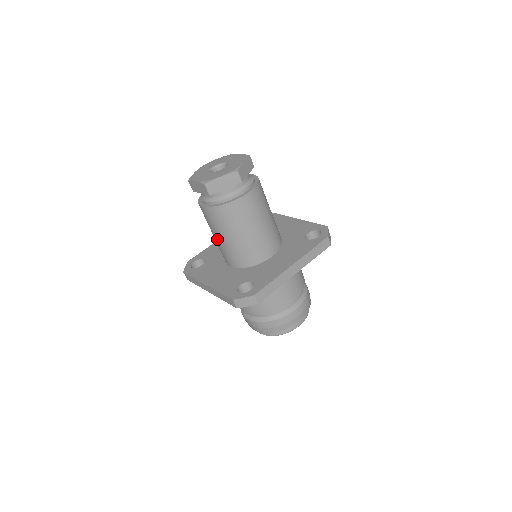
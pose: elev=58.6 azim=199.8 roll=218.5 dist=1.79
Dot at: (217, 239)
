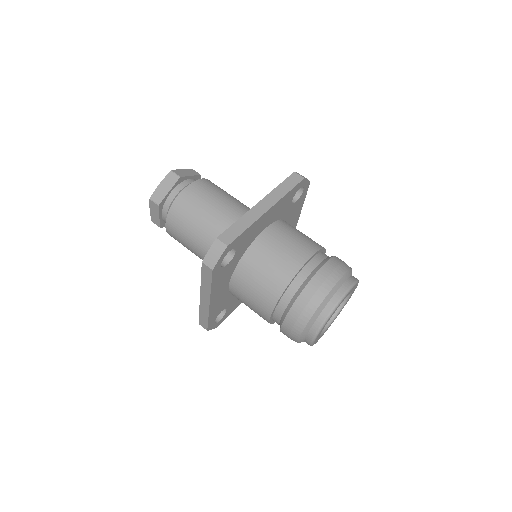
Dot at: (196, 251)
